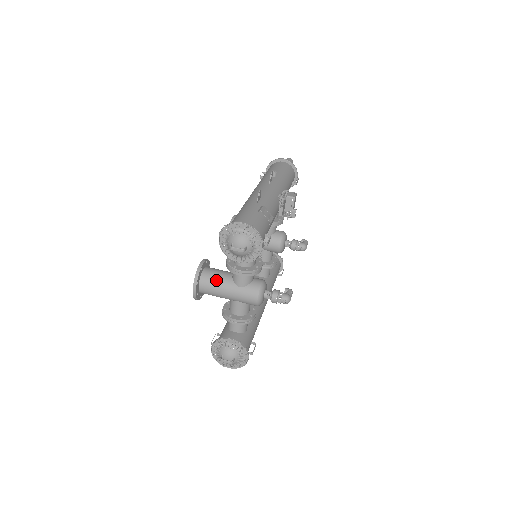
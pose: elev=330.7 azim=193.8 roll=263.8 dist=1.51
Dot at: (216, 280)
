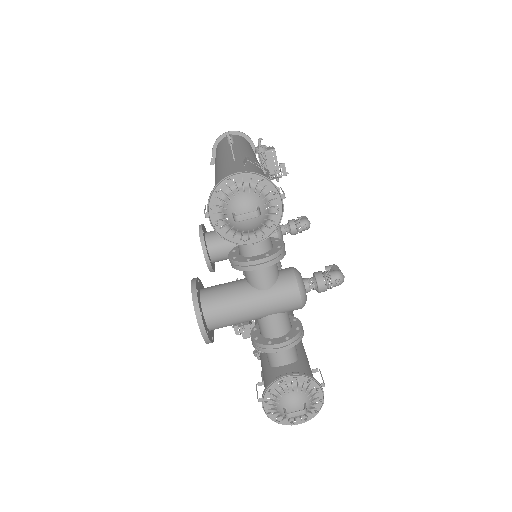
Dot at: (226, 297)
